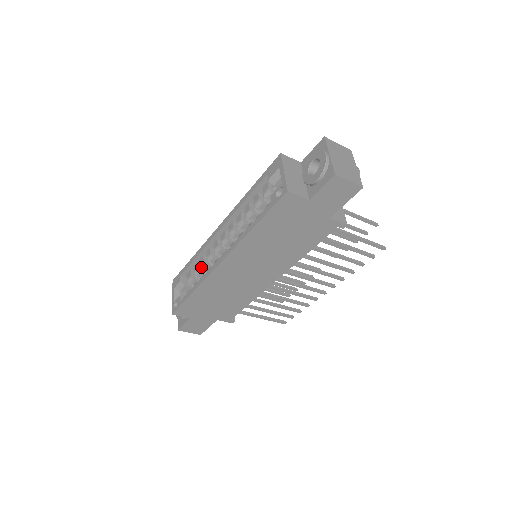
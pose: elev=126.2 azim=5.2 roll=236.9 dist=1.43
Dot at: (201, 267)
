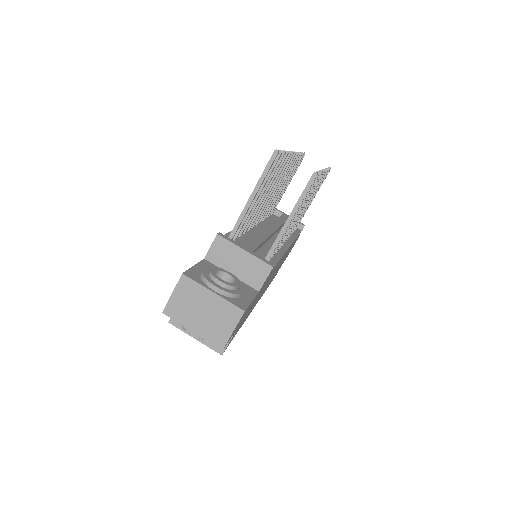
Dot at: occluded
